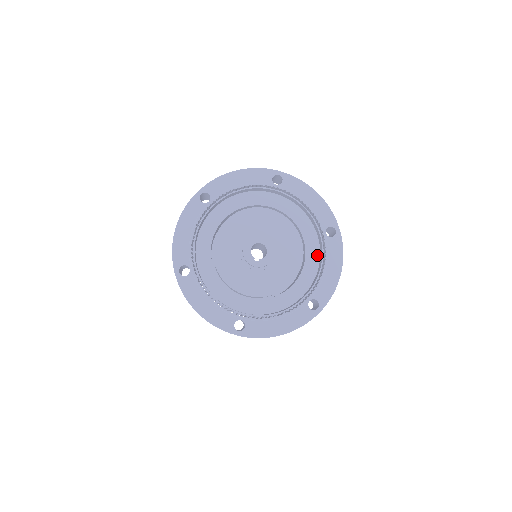
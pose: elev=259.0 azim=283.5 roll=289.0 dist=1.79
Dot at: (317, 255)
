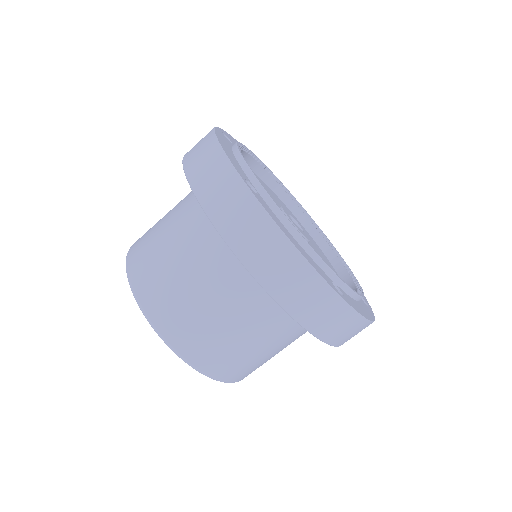
Dot at: occluded
